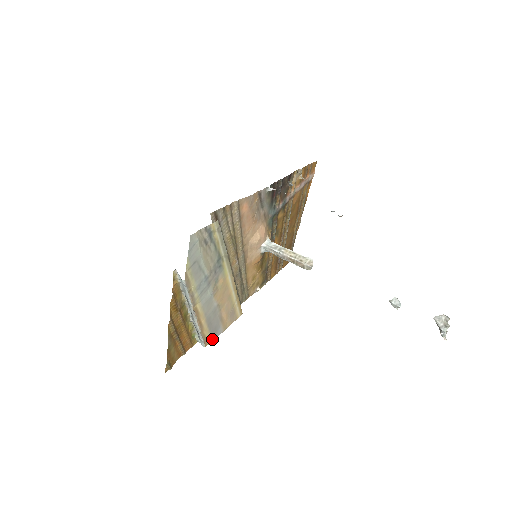
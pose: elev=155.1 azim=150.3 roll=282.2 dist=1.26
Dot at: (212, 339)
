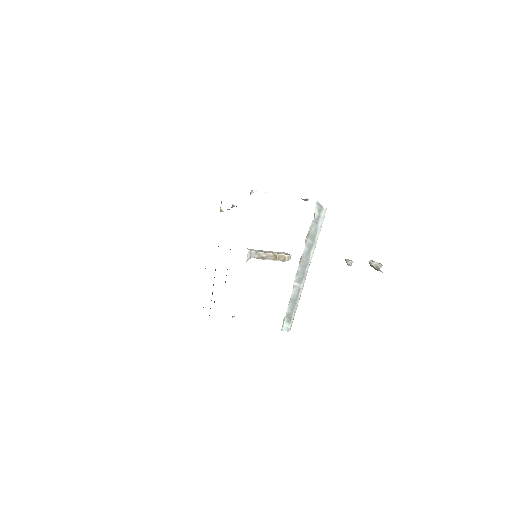
Dot at: occluded
